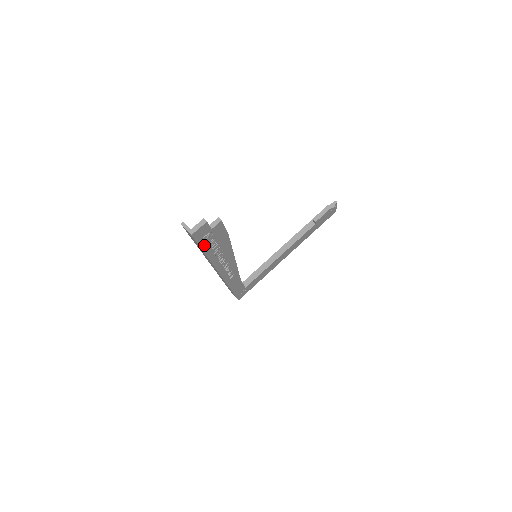
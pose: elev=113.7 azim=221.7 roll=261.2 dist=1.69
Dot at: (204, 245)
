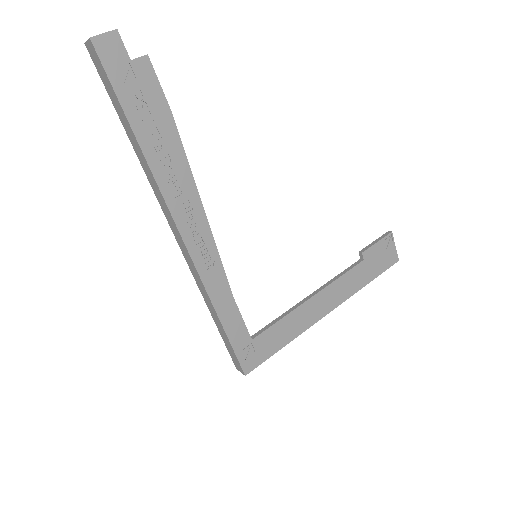
Dot at: (123, 95)
